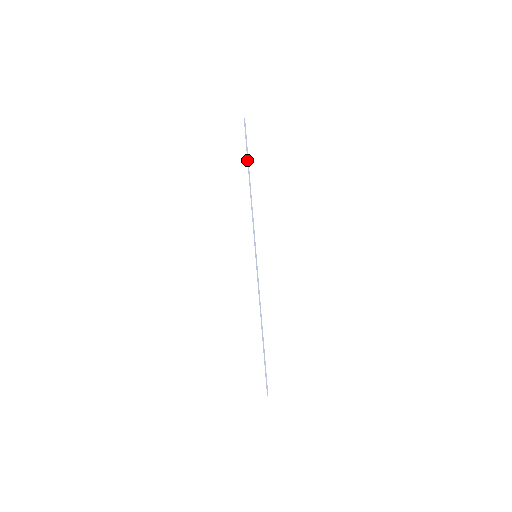
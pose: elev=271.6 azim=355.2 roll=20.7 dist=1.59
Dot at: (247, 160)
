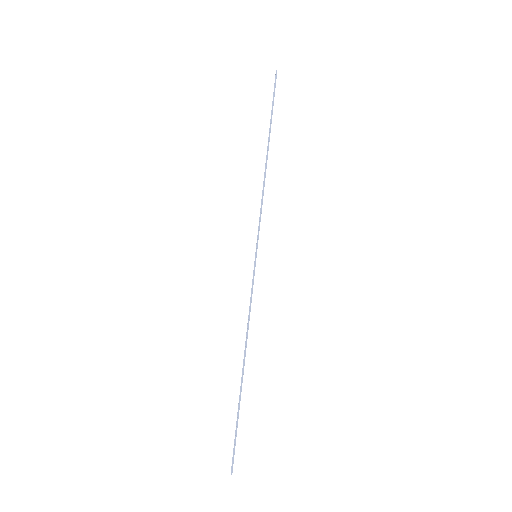
Dot at: (270, 123)
